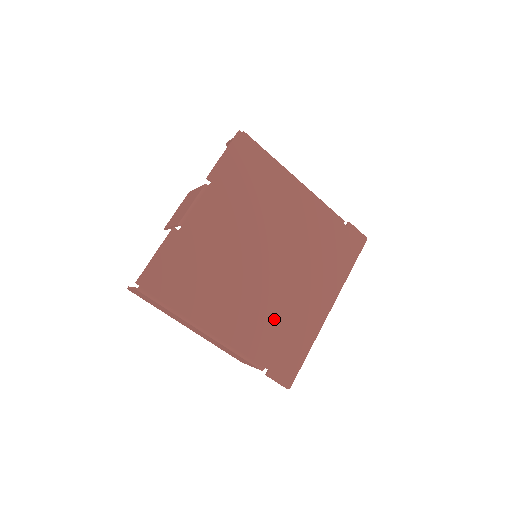
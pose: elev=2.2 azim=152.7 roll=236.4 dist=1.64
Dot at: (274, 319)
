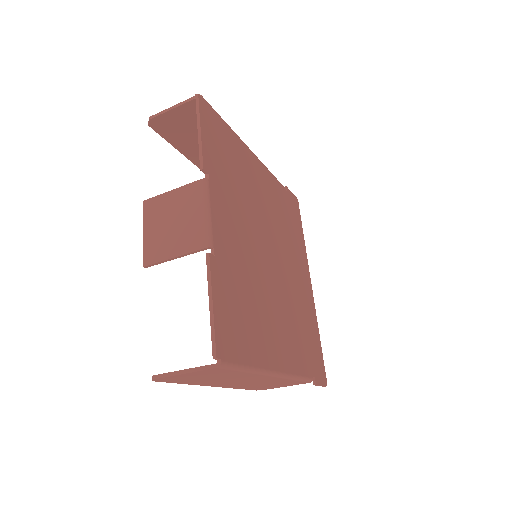
Dot at: (297, 320)
